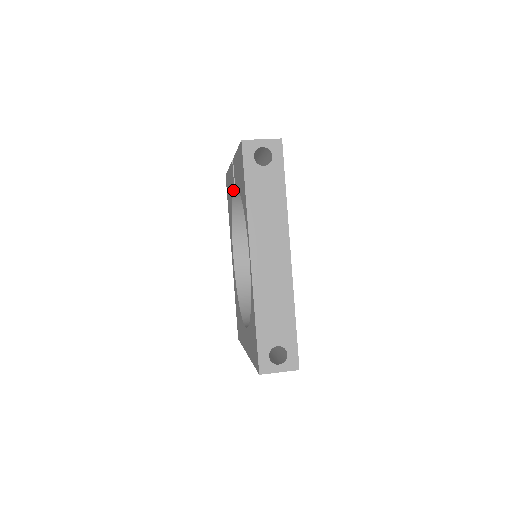
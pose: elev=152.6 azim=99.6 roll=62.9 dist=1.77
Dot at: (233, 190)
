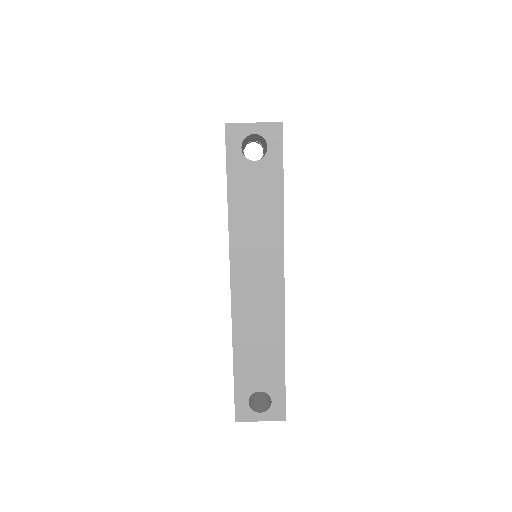
Dot at: occluded
